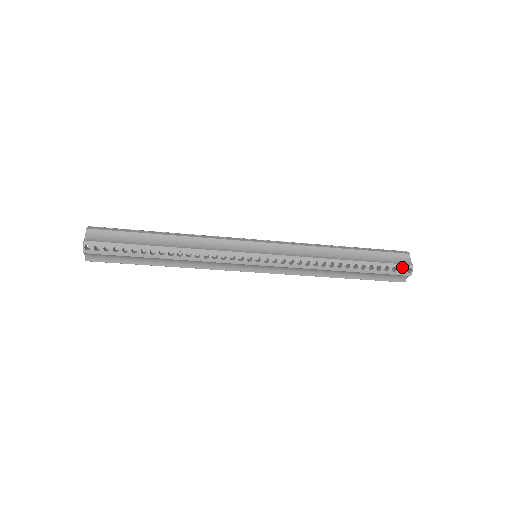
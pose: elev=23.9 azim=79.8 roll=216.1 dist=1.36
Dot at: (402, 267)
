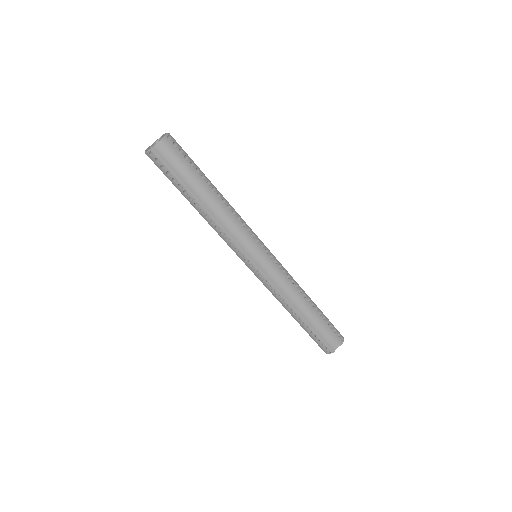
Dot at: (338, 334)
